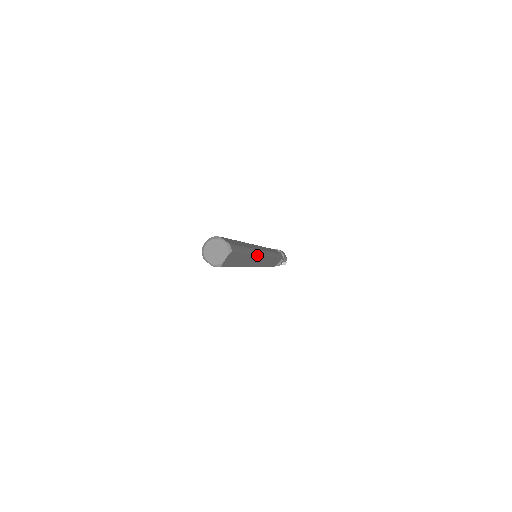
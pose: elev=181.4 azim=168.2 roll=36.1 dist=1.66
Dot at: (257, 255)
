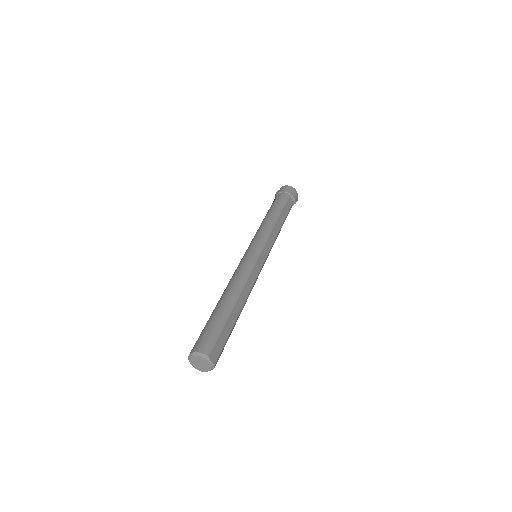
Dot at: (251, 290)
